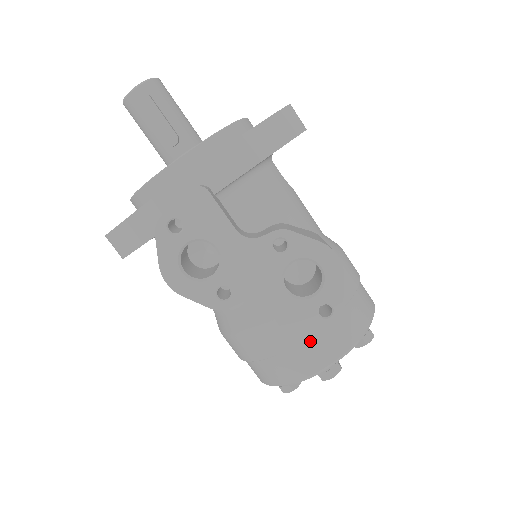
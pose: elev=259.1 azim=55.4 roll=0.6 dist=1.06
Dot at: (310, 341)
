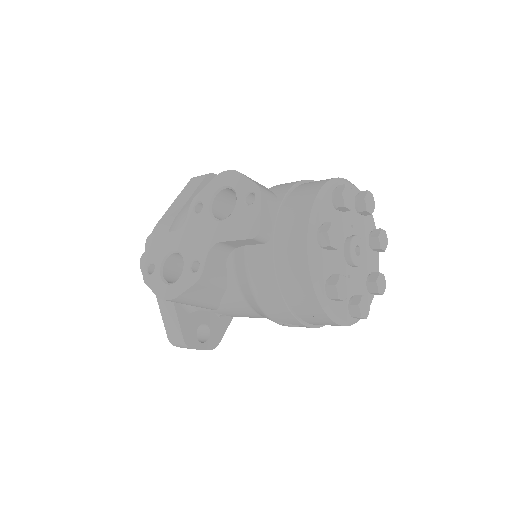
Dot at: (260, 223)
